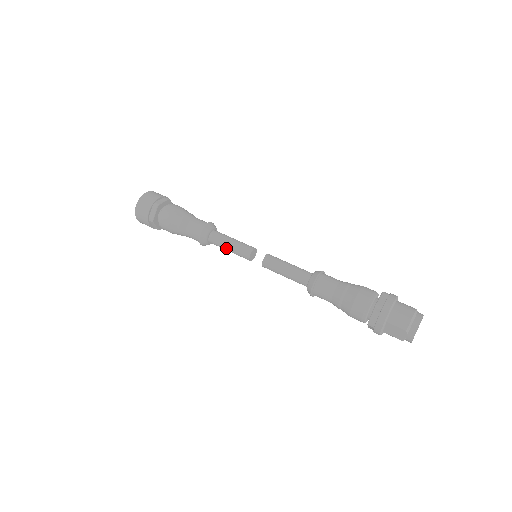
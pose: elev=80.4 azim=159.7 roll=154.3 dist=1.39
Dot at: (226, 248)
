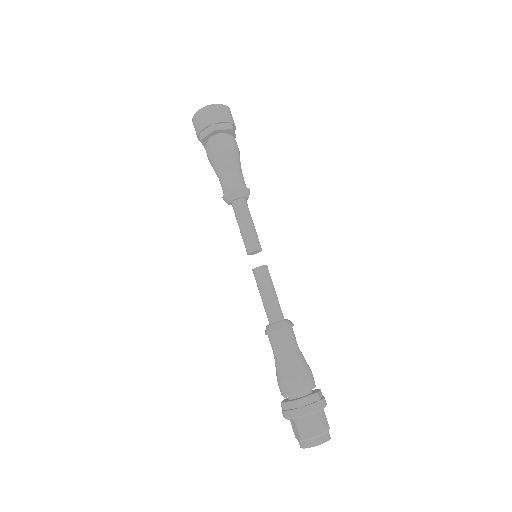
Dot at: (239, 225)
